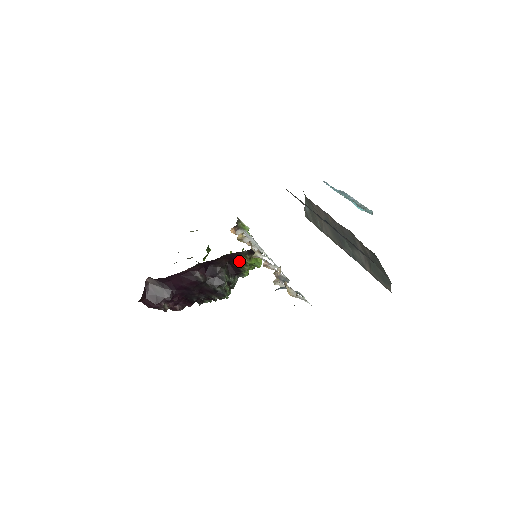
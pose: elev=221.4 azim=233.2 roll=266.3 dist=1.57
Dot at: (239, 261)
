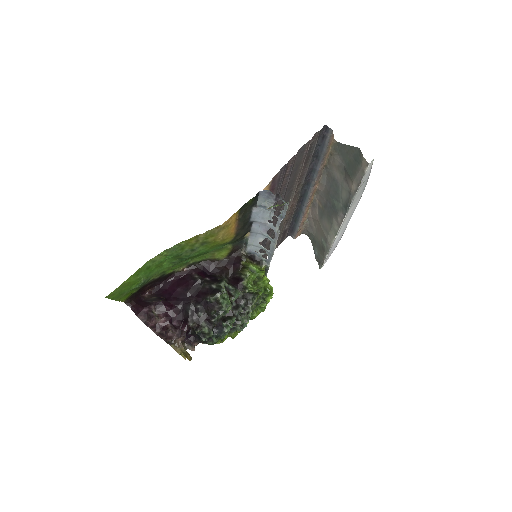
Dot at: (240, 266)
